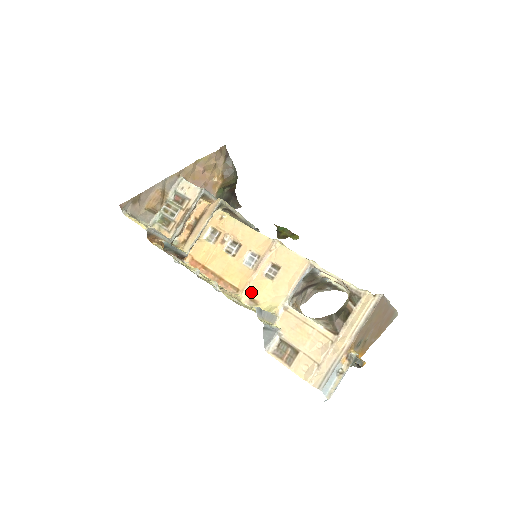
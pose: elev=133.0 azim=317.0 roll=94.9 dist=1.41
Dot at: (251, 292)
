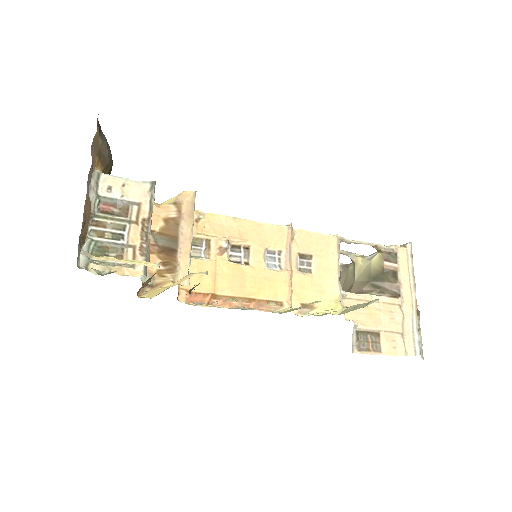
Dot at: (299, 298)
